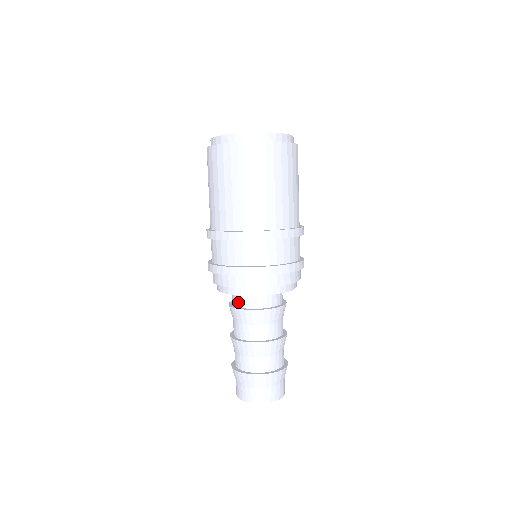
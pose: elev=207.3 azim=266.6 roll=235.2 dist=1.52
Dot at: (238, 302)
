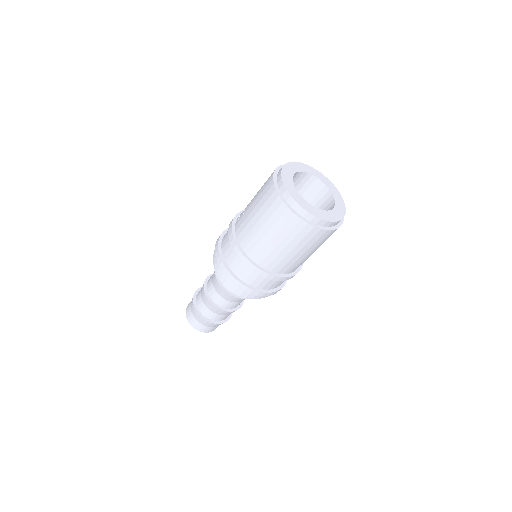
Dot at: occluded
